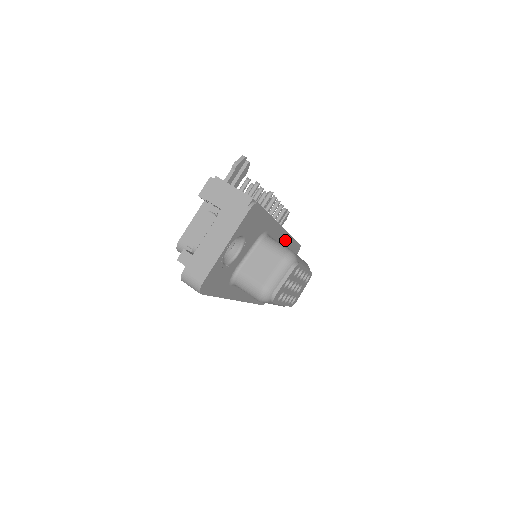
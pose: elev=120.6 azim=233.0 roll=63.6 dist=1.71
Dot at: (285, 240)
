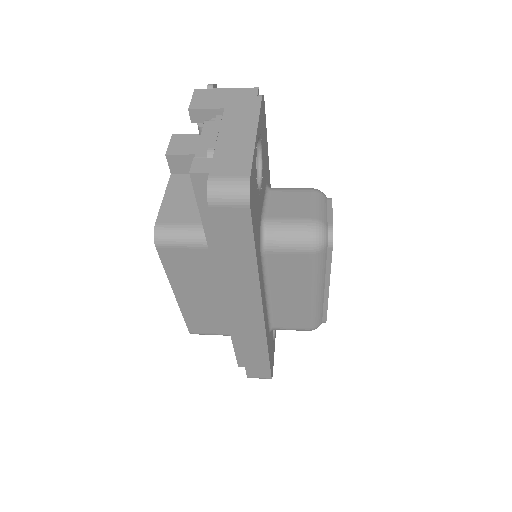
Dot at: occluded
